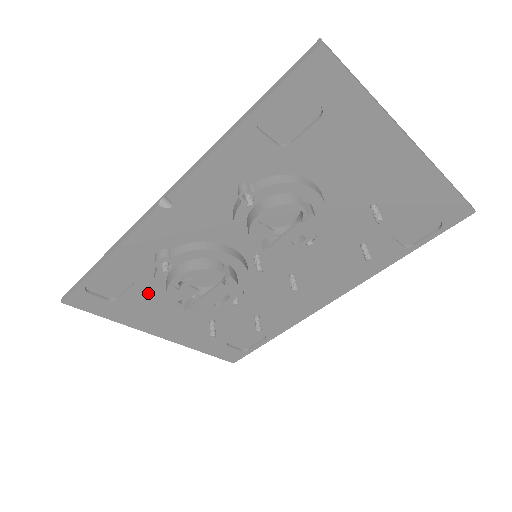
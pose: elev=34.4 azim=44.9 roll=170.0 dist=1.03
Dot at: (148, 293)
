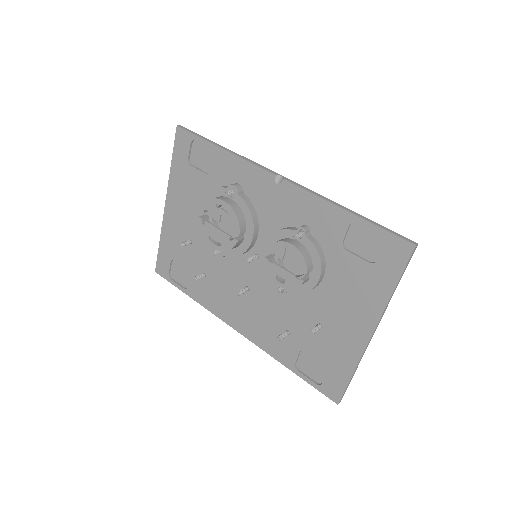
Dot at: (203, 187)
